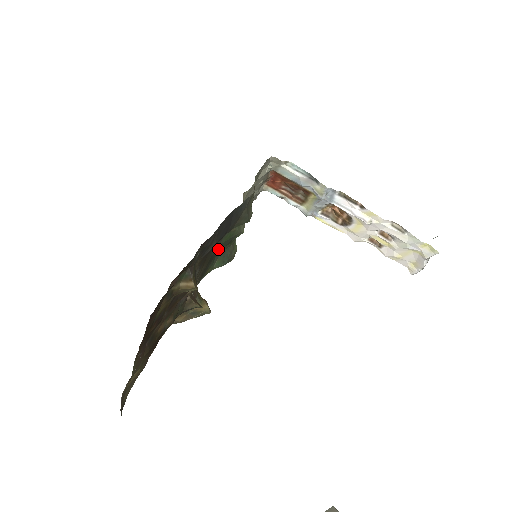
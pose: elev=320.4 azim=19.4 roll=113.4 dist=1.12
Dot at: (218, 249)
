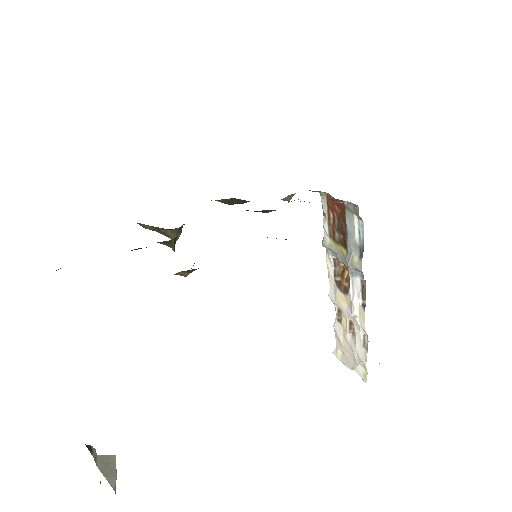
Dot at: occluded
